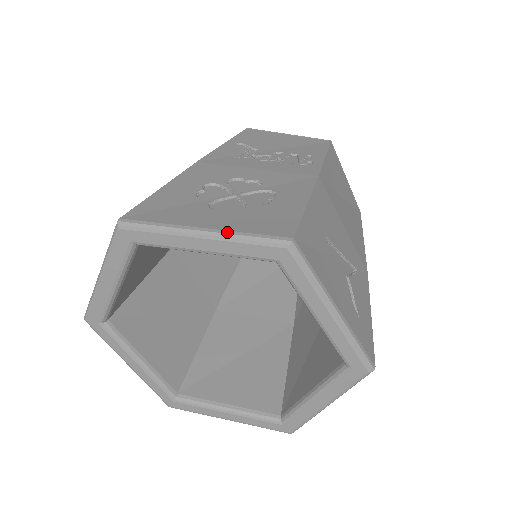
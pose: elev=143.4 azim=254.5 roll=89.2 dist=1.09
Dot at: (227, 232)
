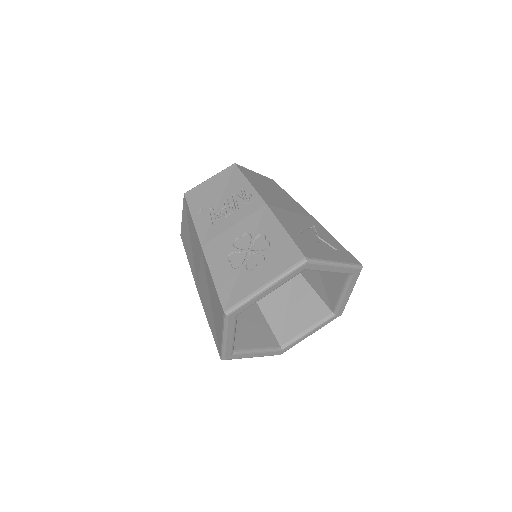
Dot at: (277, 278)
